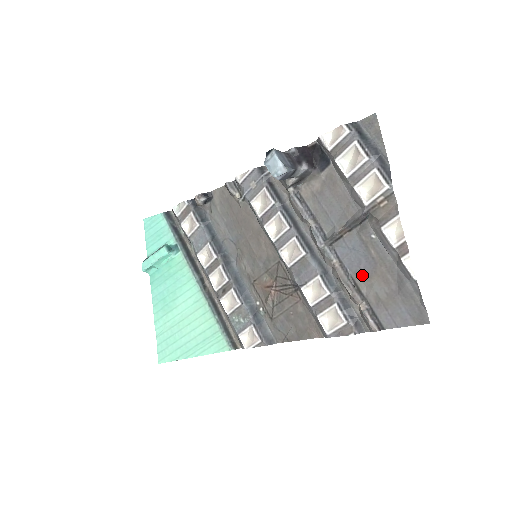
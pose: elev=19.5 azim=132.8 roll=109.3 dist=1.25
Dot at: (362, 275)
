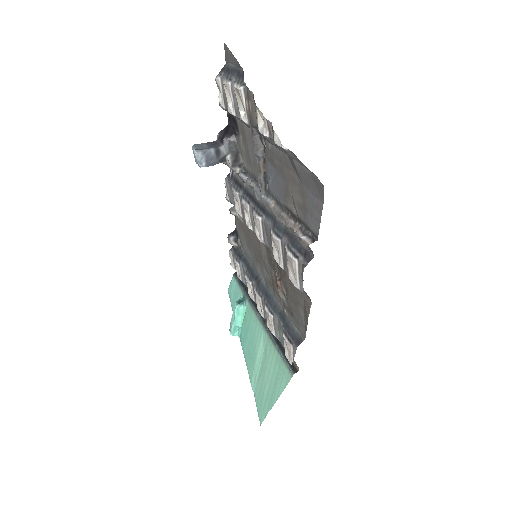
Dot at: (285, 195)
